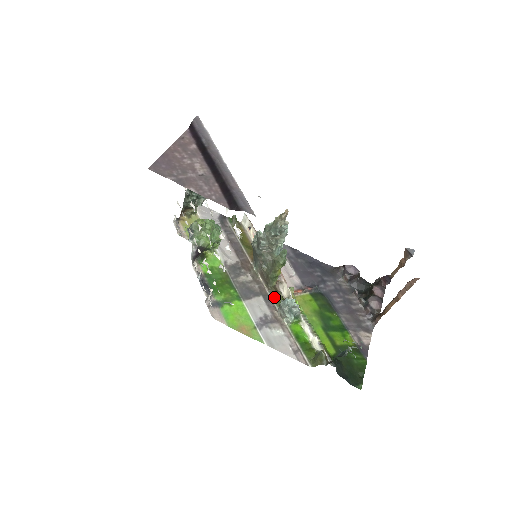
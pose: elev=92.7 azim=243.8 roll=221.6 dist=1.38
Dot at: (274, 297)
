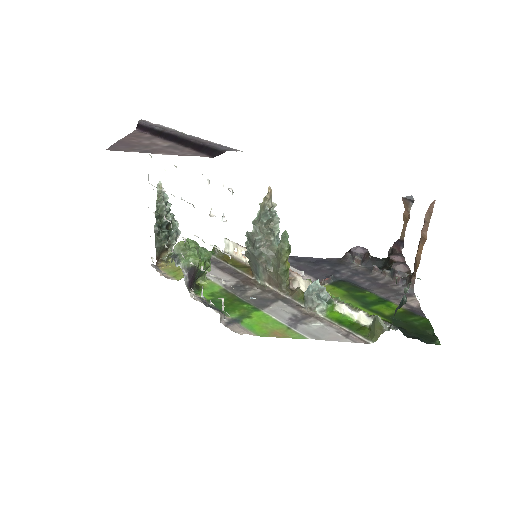
Dot at: (294, 297)
